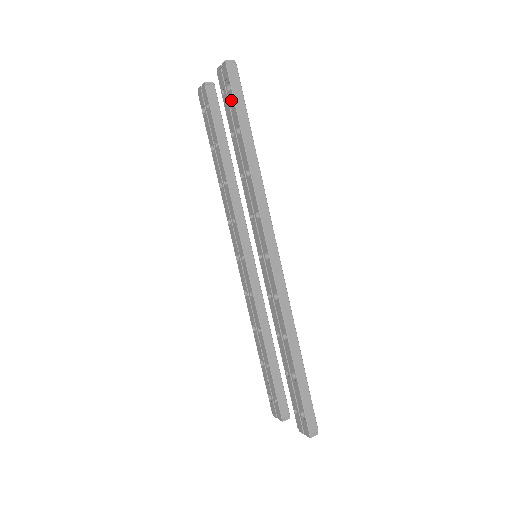
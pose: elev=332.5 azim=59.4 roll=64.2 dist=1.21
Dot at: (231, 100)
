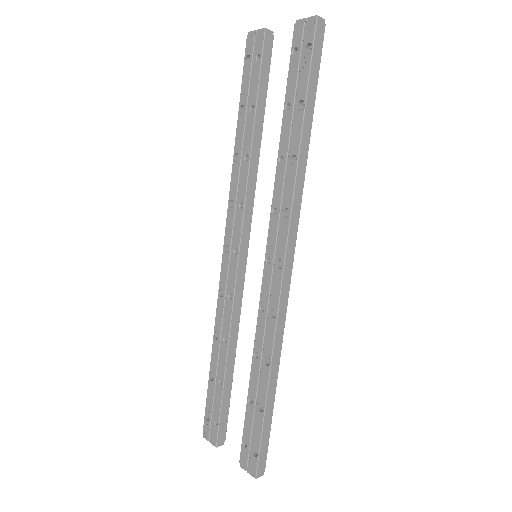
Dot at: (305, 66)
